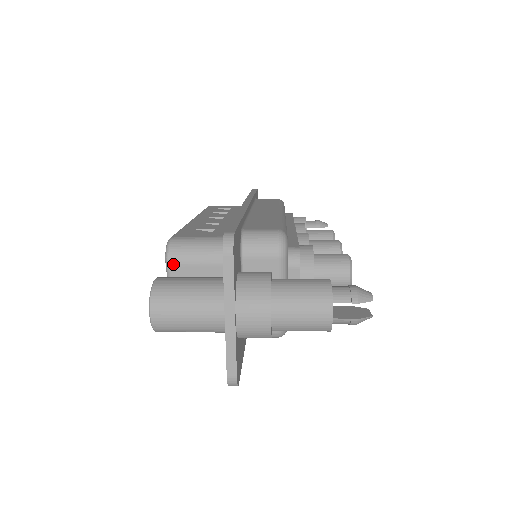
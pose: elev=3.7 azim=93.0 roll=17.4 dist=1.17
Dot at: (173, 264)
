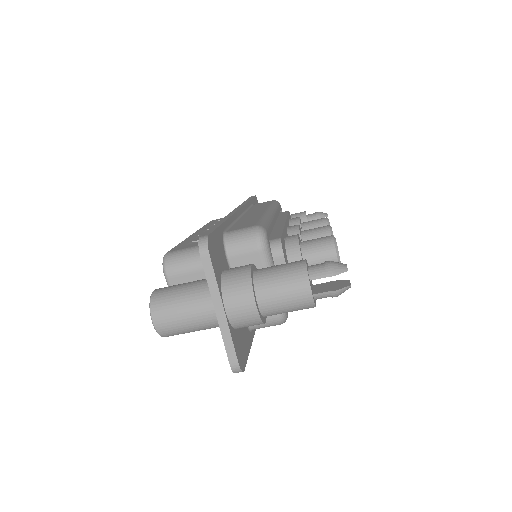
Dot at: (171, 276)
